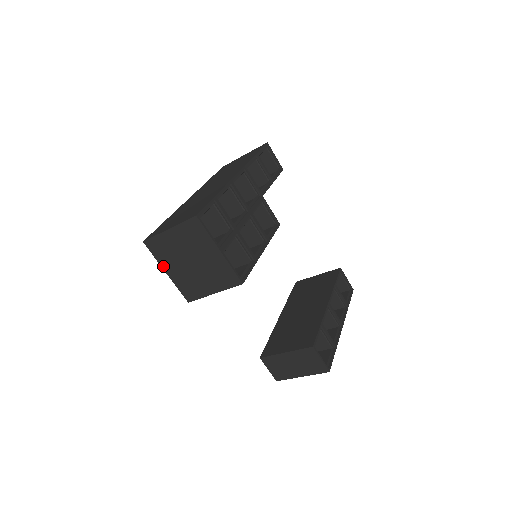
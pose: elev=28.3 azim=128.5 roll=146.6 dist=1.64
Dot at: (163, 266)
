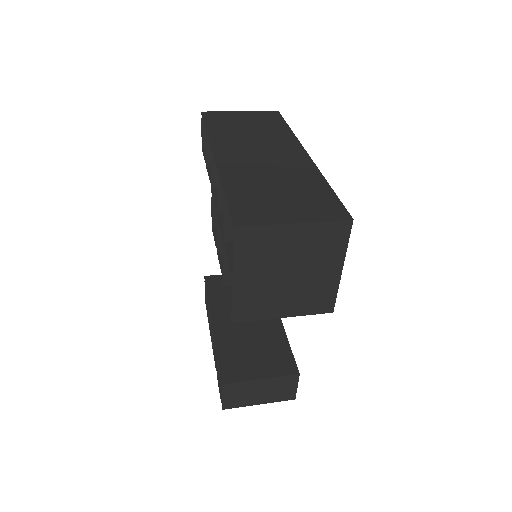
Dot at: (236, 269)
